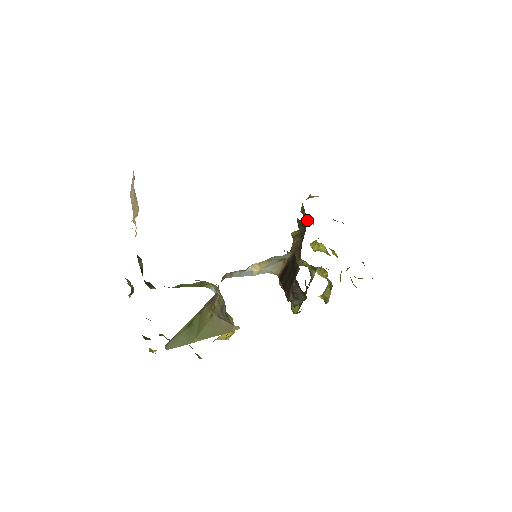
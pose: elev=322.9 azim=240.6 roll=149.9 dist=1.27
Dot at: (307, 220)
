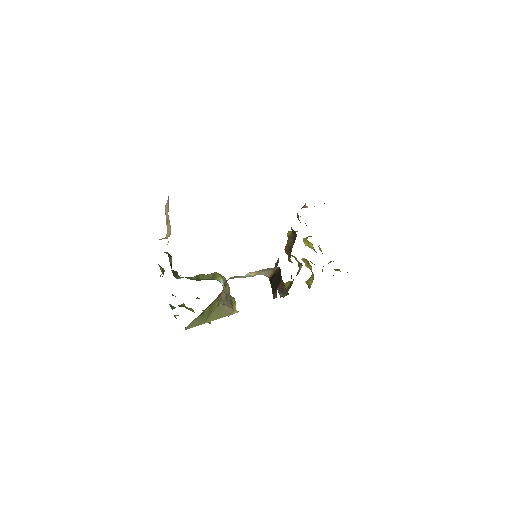
Dot at: occluded
